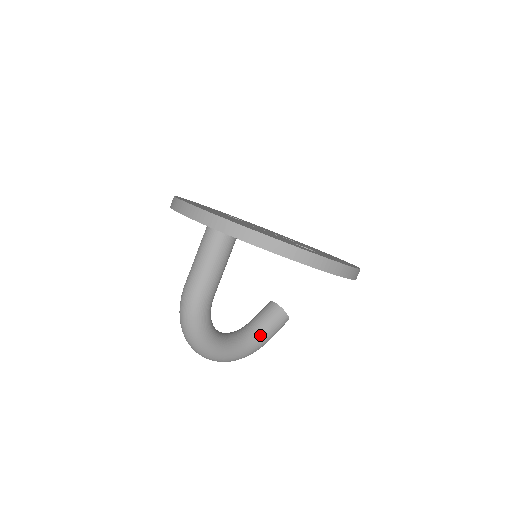
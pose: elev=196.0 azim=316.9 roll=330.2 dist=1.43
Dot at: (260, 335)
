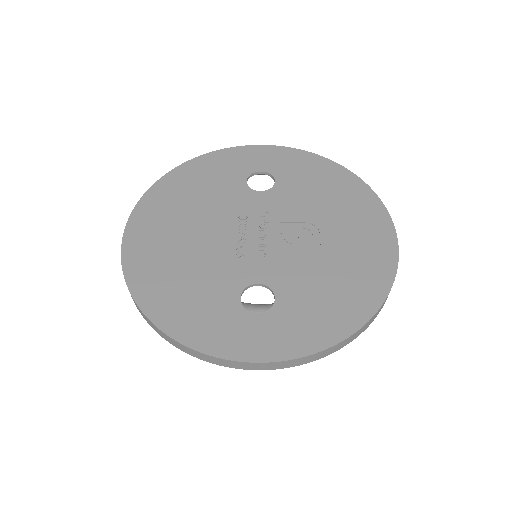
Dot at: occluded
